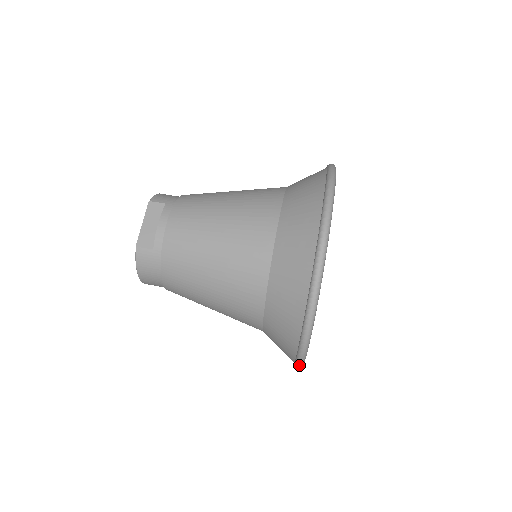
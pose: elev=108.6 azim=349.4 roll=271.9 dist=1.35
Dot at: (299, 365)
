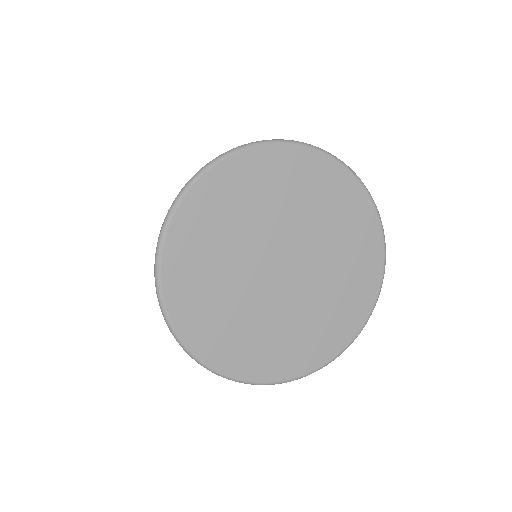
Dot at: (155, 264)
